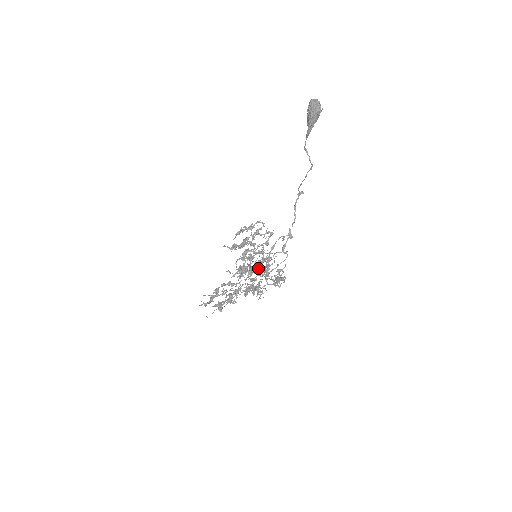
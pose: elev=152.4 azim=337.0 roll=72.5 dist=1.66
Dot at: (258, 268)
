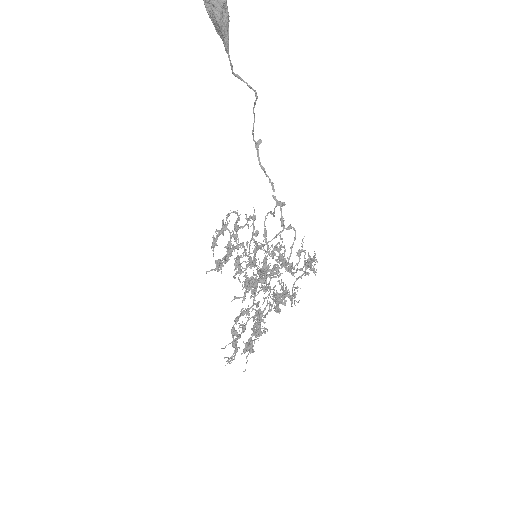
Dot at: (269, 269)
